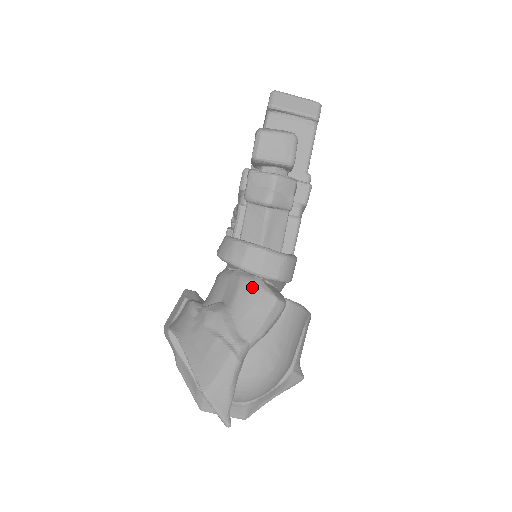
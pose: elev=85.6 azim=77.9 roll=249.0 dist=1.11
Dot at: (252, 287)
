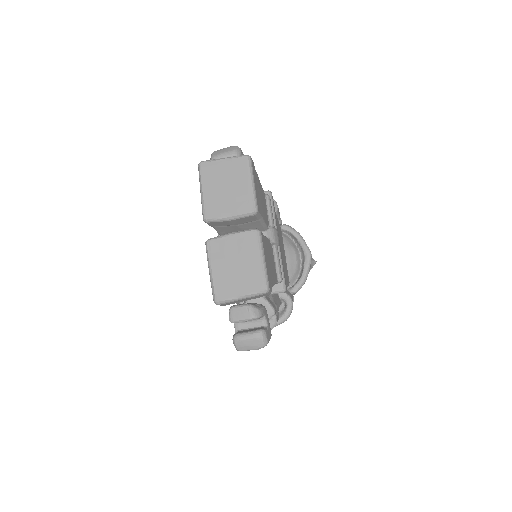
Dot at: occluded
